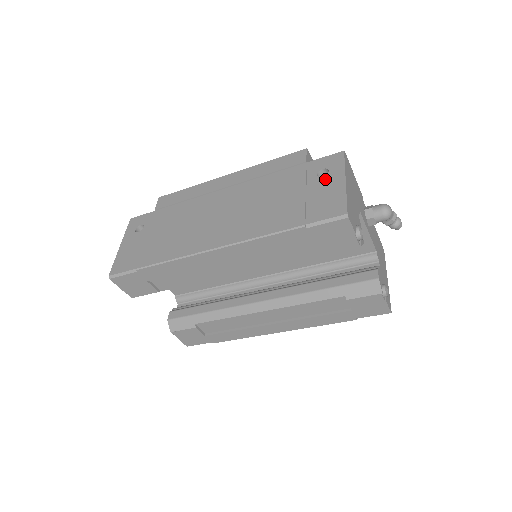
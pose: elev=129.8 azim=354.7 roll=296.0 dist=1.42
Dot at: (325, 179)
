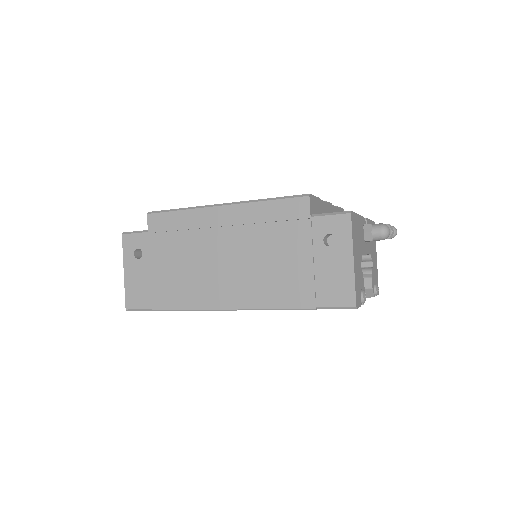
Dot at: (332, 251)
